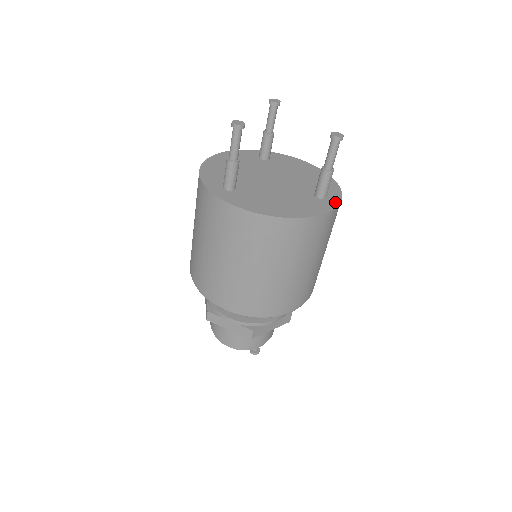
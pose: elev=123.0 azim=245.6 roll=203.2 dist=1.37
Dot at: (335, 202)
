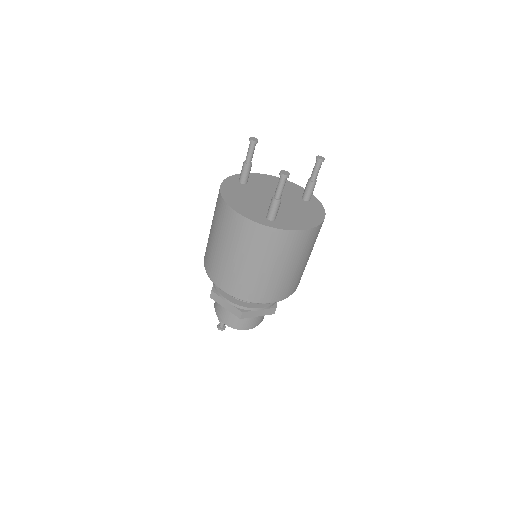
Dot at: (316, 200)
